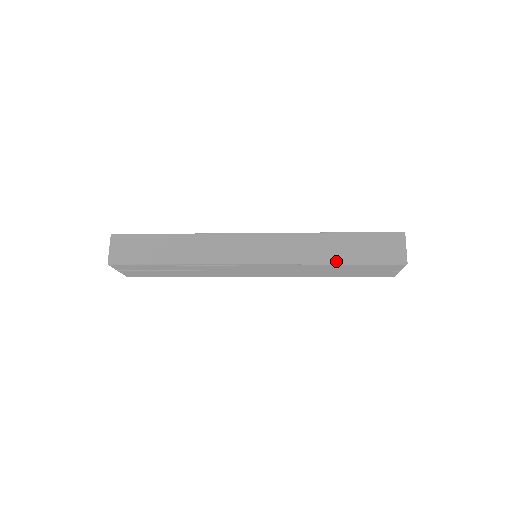
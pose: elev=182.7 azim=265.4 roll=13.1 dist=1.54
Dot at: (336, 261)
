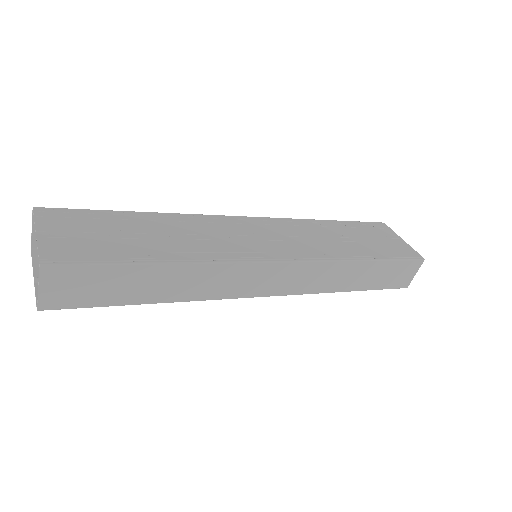
Dot at: (351, 290)
